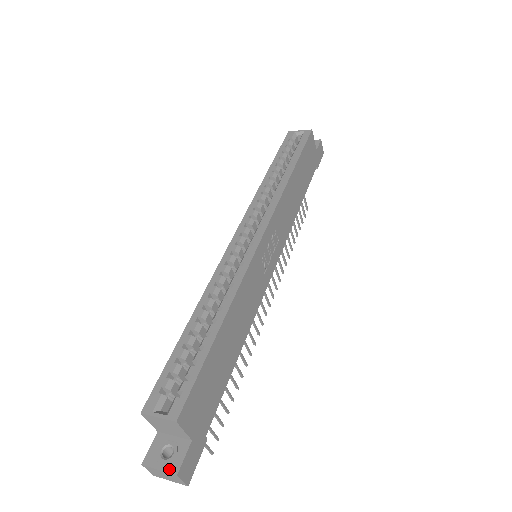
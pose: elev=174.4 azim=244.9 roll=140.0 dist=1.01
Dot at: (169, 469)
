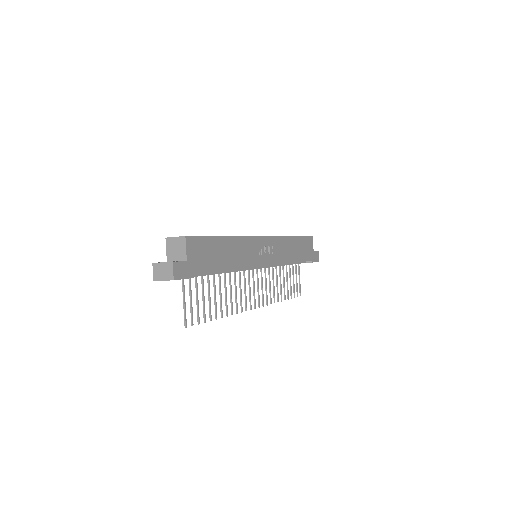
Dot at: (169, 262)
